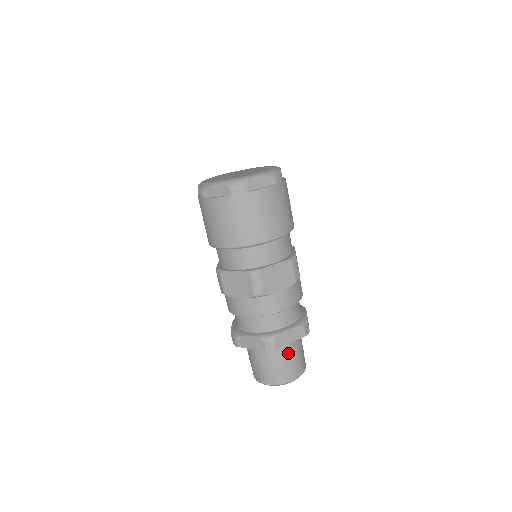
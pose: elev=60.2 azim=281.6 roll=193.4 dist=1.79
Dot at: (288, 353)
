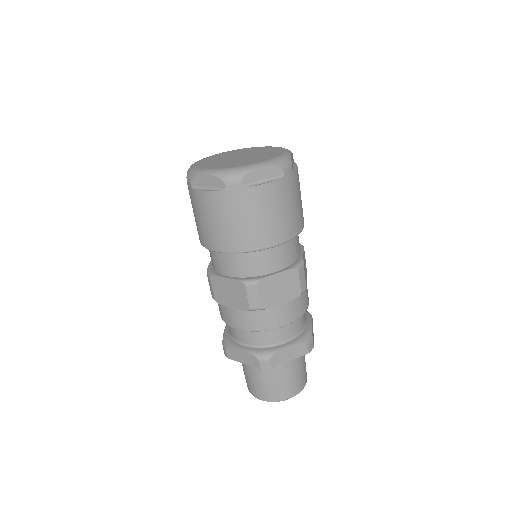
Dot at: (287, 369)
